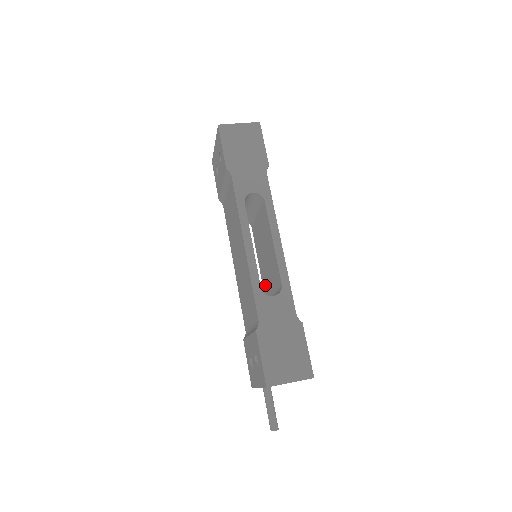
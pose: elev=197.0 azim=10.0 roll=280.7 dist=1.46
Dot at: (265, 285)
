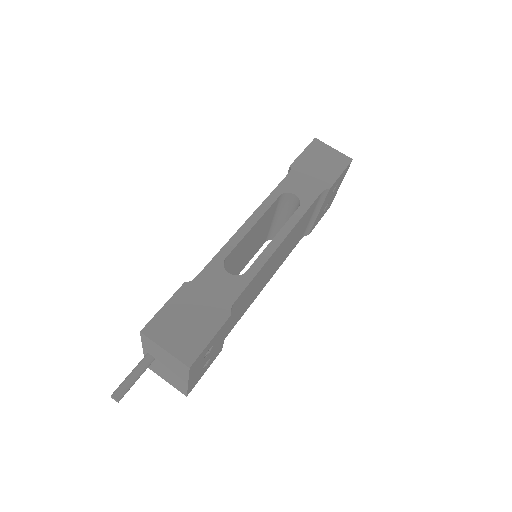
Dot at: occluded
